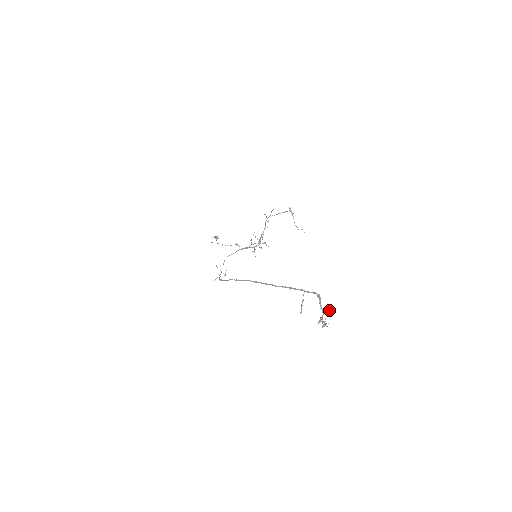
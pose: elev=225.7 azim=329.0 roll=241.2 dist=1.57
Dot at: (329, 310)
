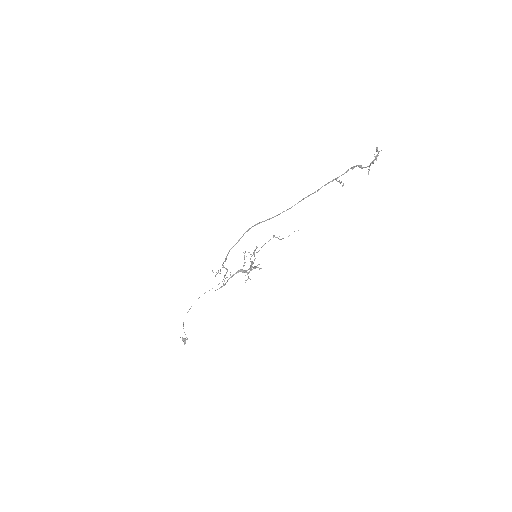
Dot at: occluded
